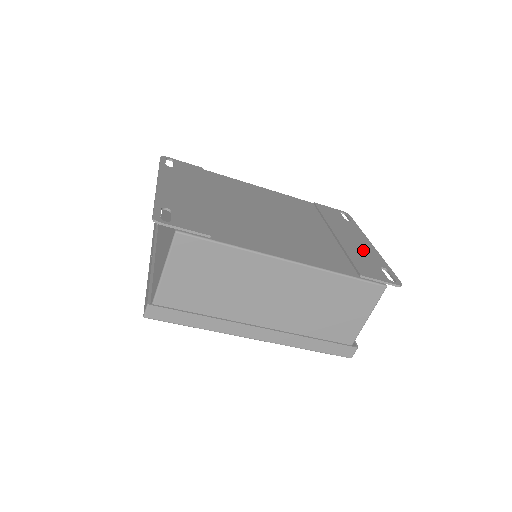
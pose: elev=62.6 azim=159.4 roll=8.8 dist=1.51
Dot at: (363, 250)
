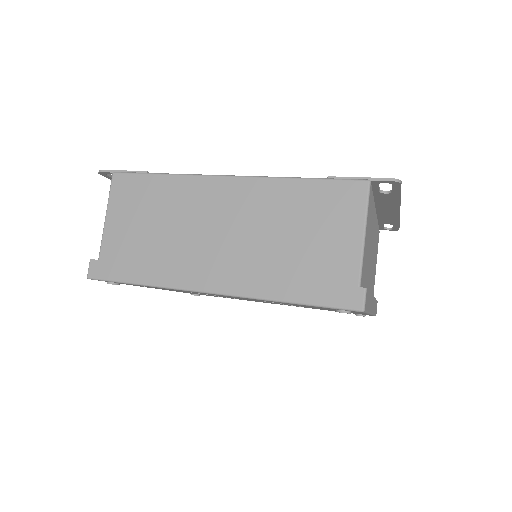
Dot at: occluded
